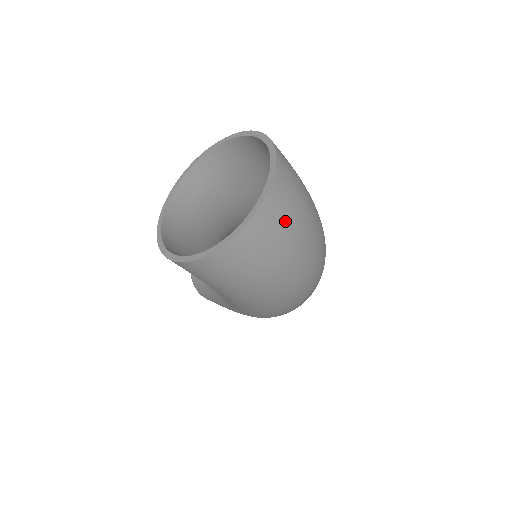
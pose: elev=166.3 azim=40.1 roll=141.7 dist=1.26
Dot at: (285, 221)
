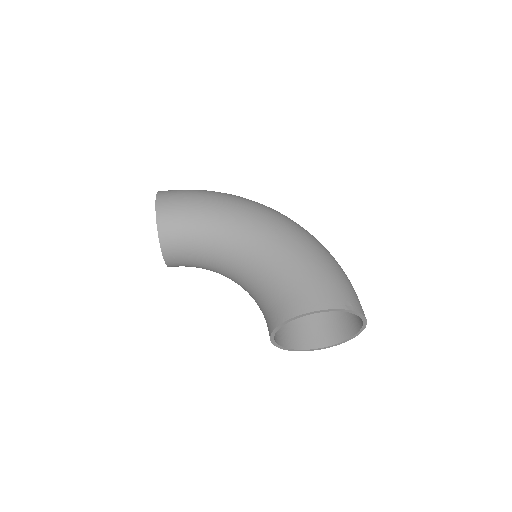
Dot at: occluded
